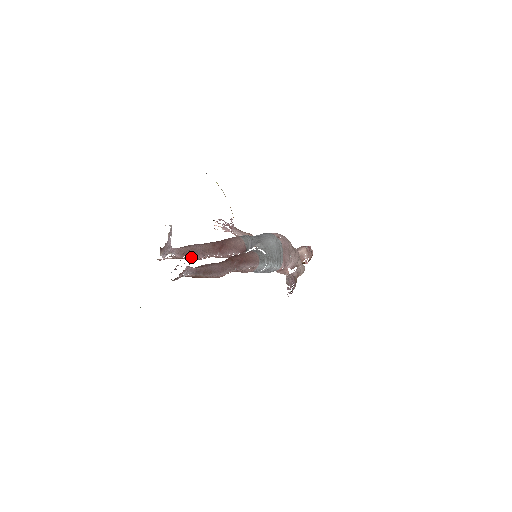
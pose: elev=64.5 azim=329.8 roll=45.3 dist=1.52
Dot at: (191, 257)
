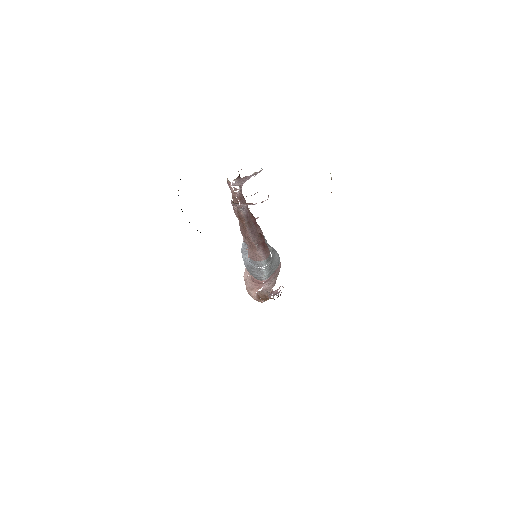
Dot at: (267, 199)
